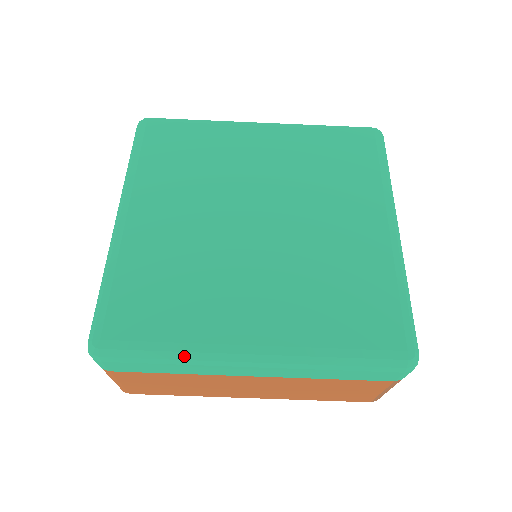
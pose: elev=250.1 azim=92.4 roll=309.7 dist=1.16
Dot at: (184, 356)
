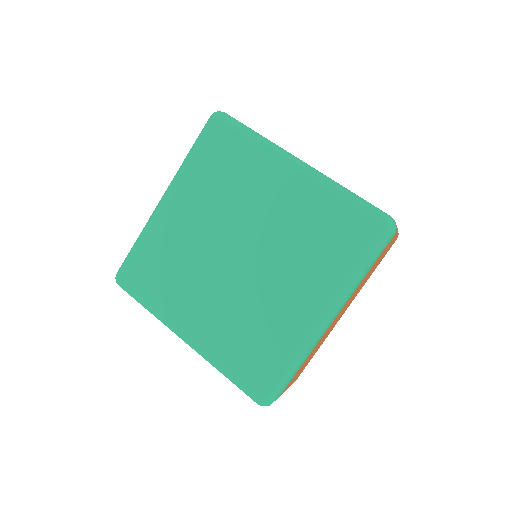
Dot at: (300, 358)
